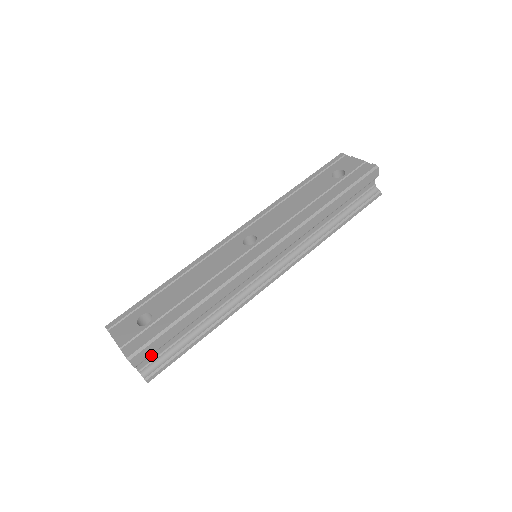
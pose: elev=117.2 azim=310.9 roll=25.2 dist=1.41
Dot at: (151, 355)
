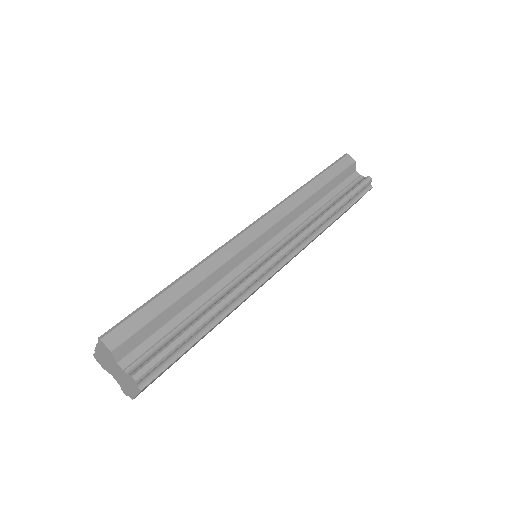
Dot at: (137, 348)
